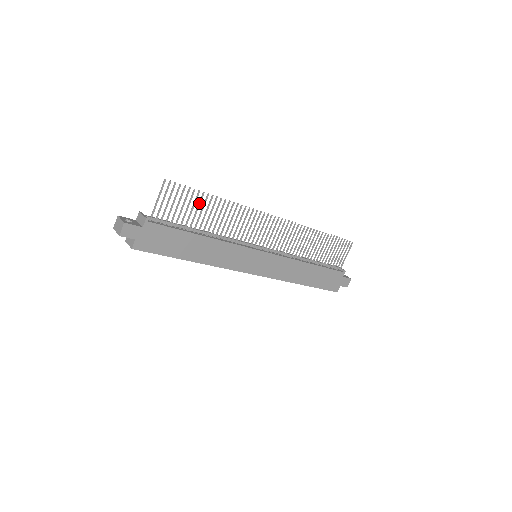
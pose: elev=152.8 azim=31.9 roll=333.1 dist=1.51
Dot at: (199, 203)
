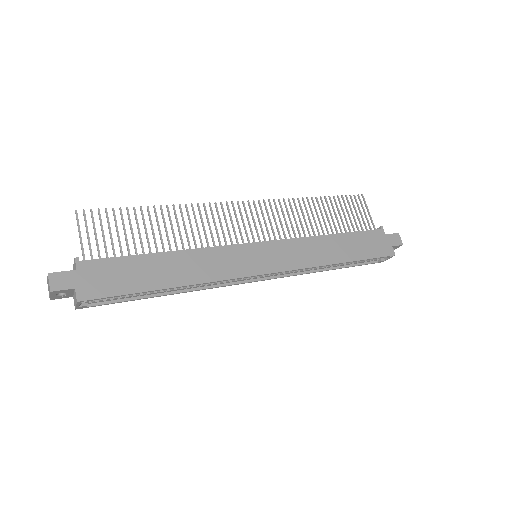
Dot at: (136, 220)
